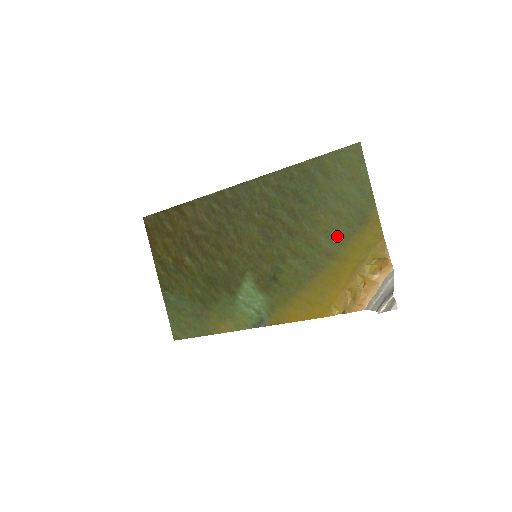
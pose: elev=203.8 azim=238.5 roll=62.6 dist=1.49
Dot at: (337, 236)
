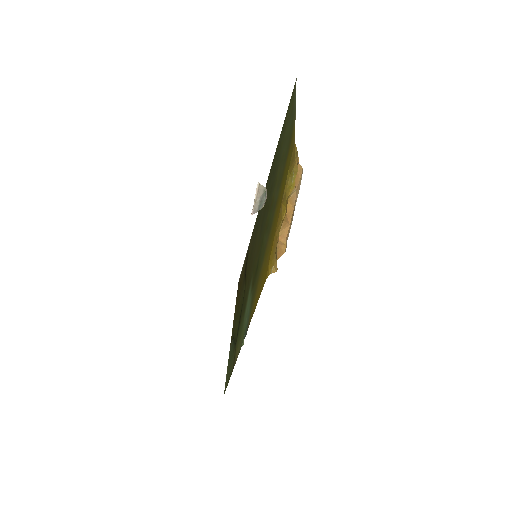
Dot at: (280, 179)
